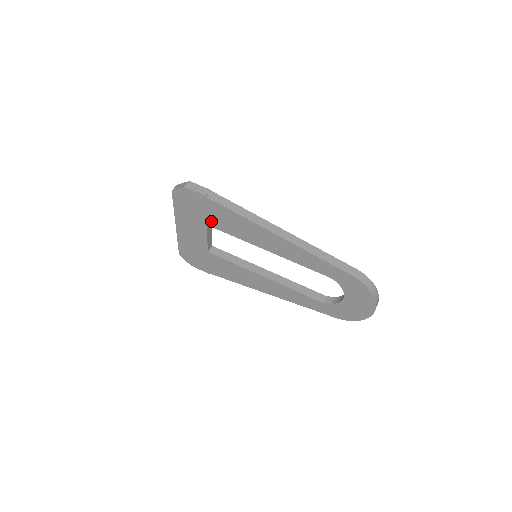
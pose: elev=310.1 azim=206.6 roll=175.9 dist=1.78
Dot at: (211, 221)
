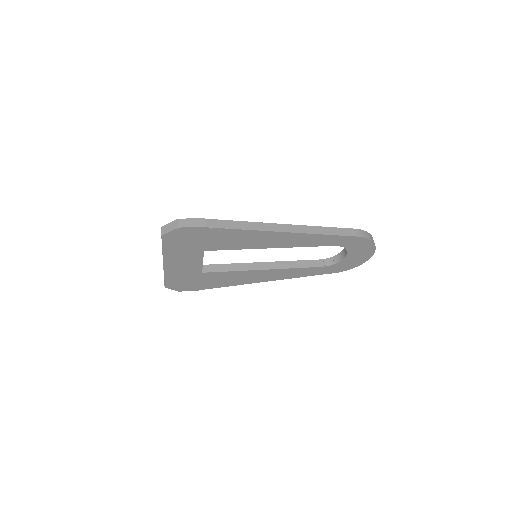
Dot at: (210, 246)
